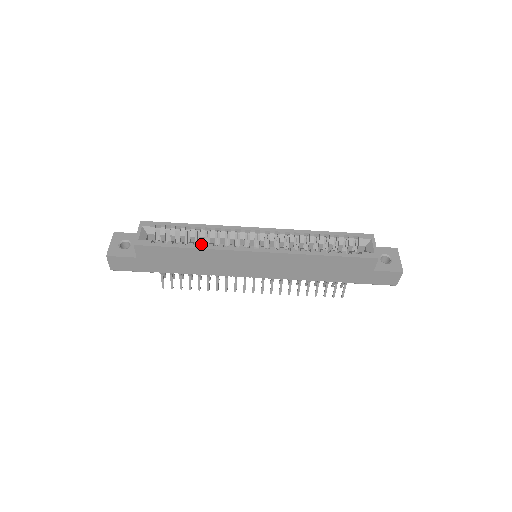
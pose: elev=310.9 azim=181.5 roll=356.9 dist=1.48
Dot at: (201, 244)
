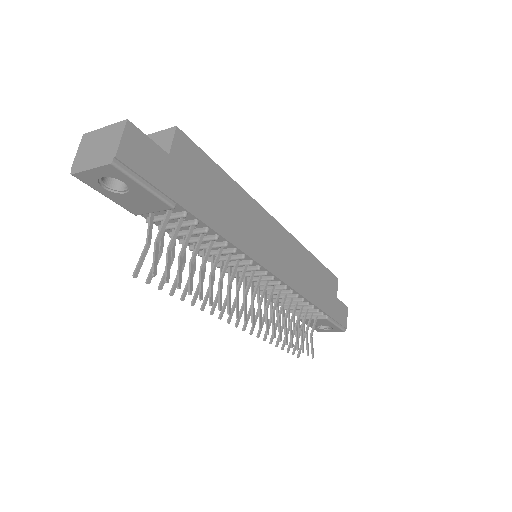
Dot at: occluded
